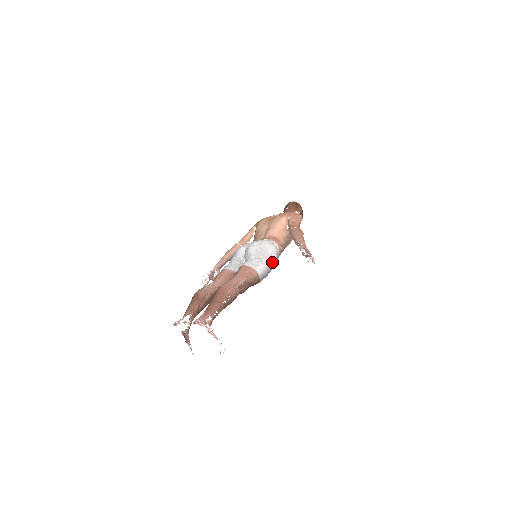
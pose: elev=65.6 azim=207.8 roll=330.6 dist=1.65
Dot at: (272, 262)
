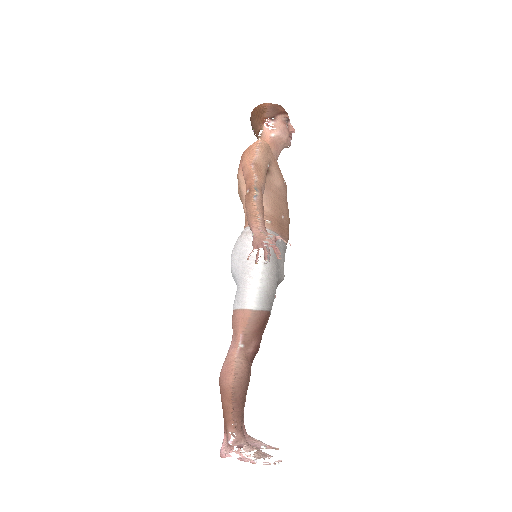
Dot at: (264, 265)
